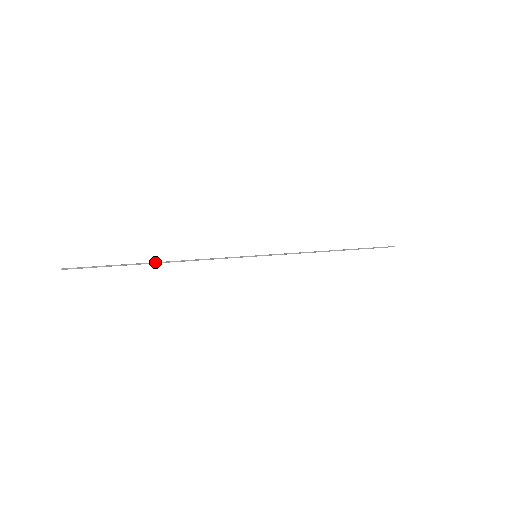
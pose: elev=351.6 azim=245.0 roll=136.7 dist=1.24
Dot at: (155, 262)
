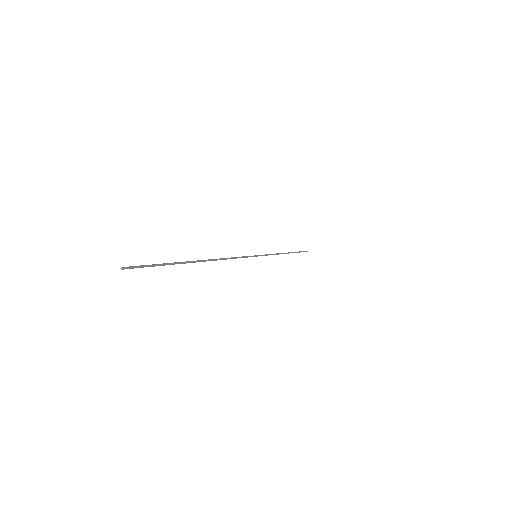
Dot at: (200, 260)
